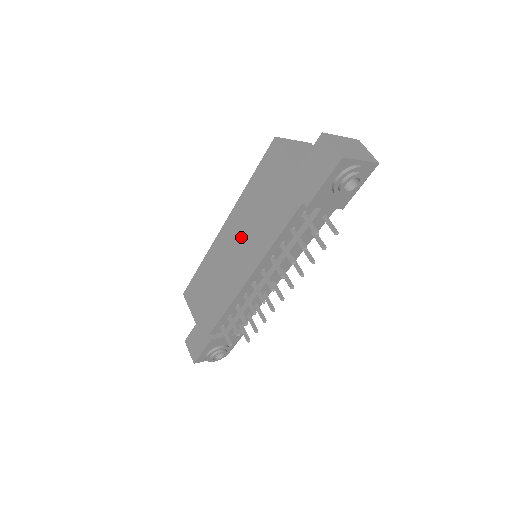
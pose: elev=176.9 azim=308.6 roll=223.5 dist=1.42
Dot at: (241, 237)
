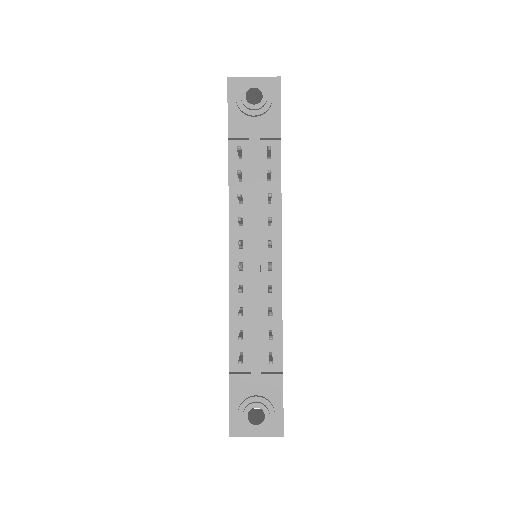
Dot at: occluded
